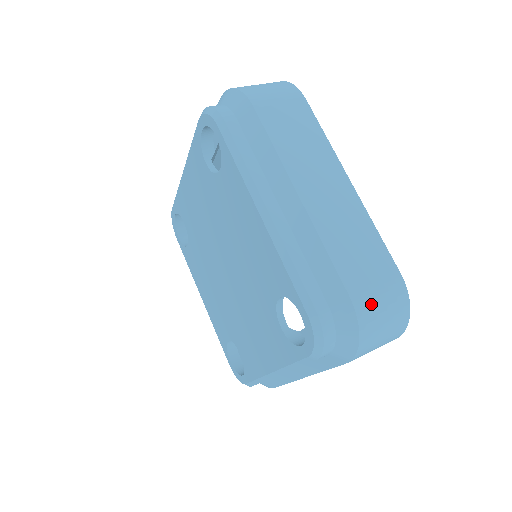
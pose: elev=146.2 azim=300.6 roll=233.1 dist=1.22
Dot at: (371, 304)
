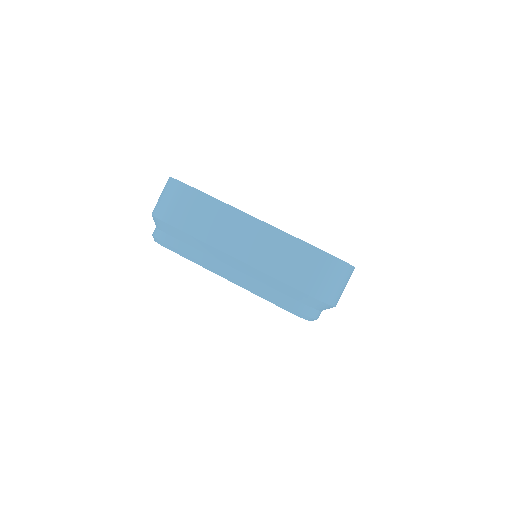
Dot at: occluded
